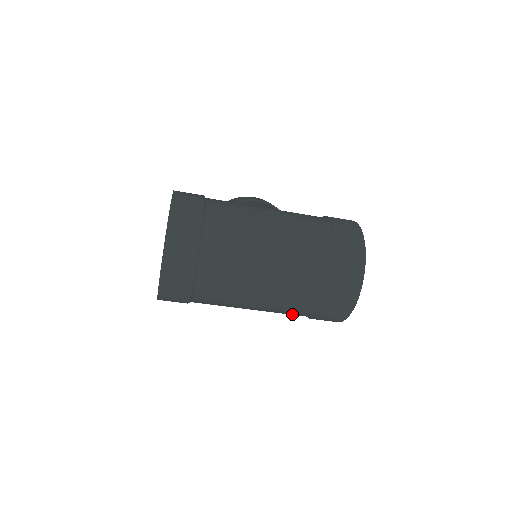
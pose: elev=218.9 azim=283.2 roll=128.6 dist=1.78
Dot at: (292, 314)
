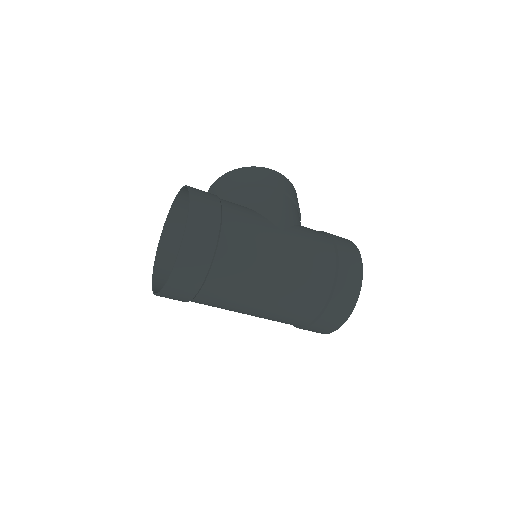
Dot at: occluded
